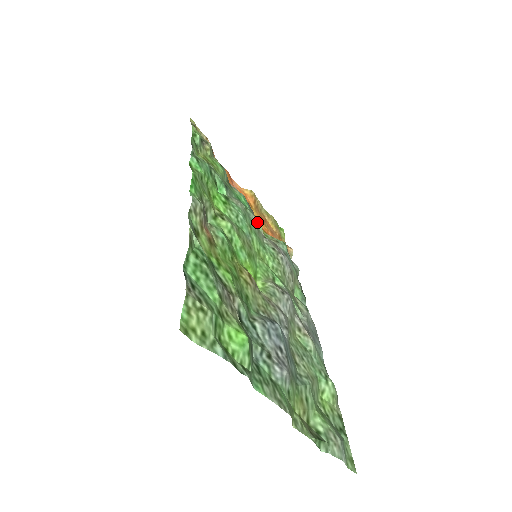
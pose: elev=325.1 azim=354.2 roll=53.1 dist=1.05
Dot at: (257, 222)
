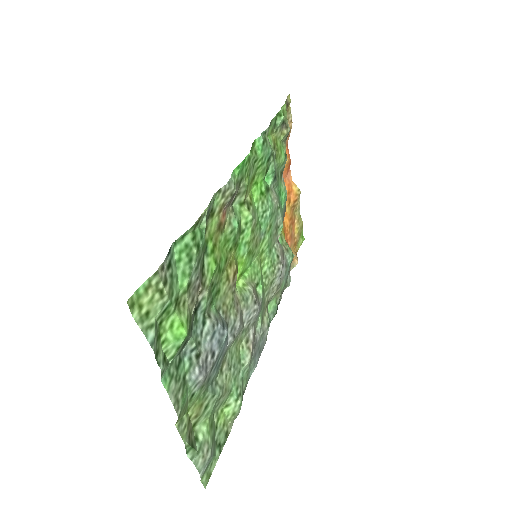
Dot at: (280, 225)
